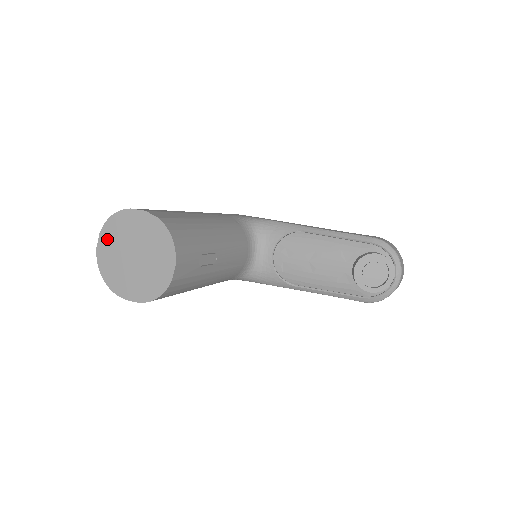
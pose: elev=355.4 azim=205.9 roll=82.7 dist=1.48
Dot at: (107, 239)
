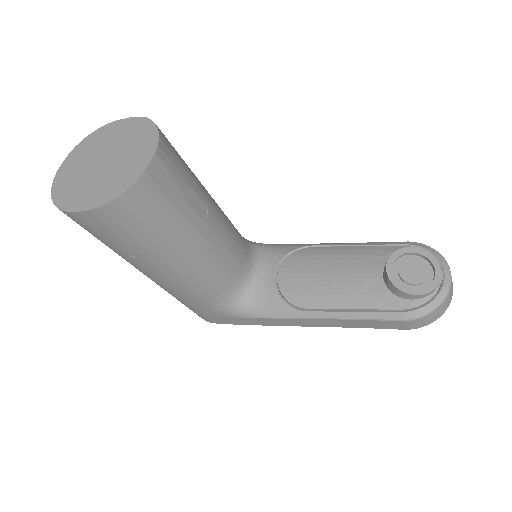
Dot at: (75, 157)
